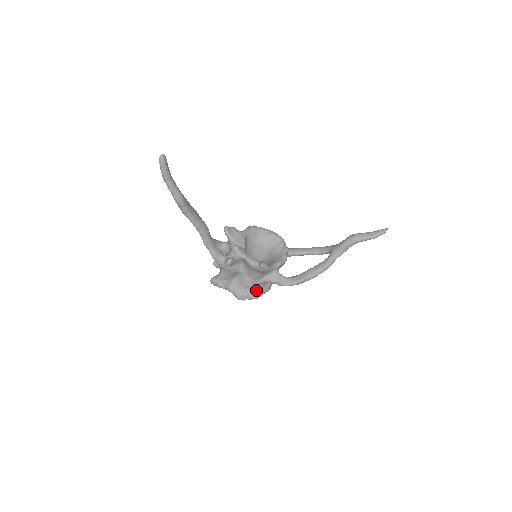
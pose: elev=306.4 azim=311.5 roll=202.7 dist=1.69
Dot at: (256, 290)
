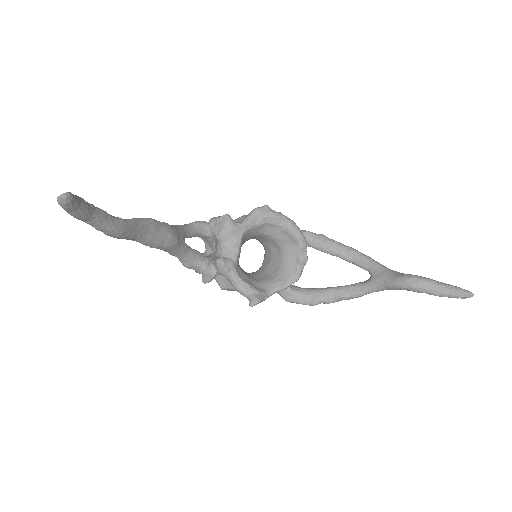
Dot at: occluded
